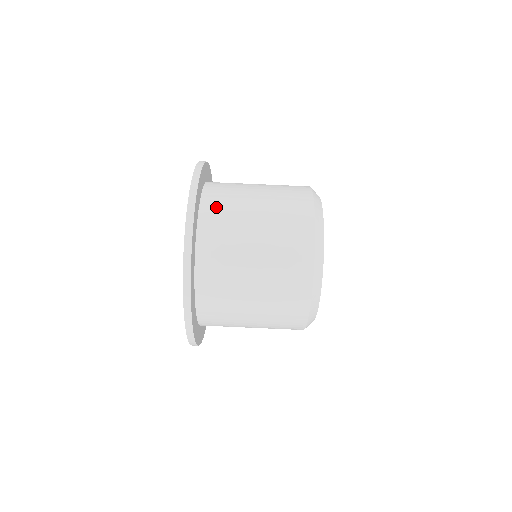
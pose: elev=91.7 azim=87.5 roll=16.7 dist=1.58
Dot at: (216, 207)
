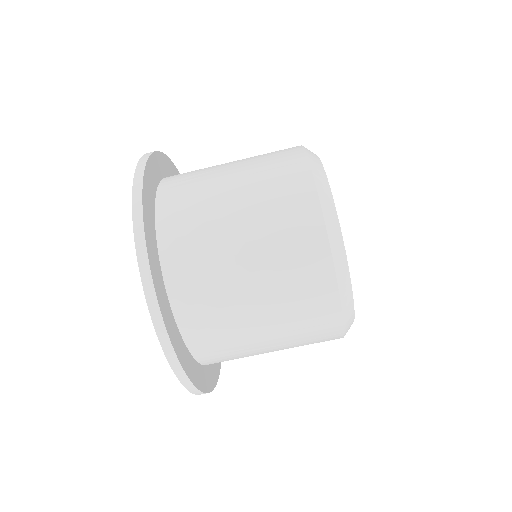
Dot at: (180, 238)
